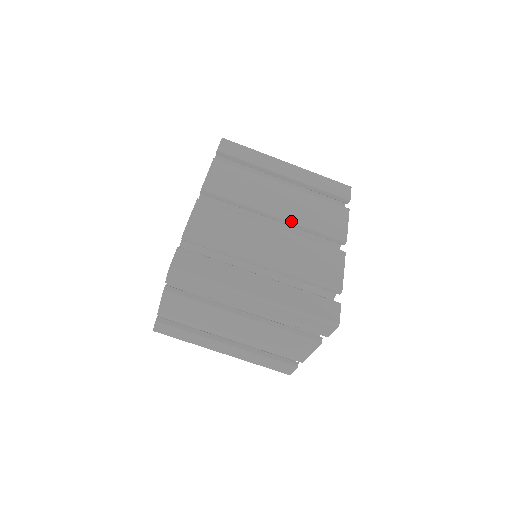
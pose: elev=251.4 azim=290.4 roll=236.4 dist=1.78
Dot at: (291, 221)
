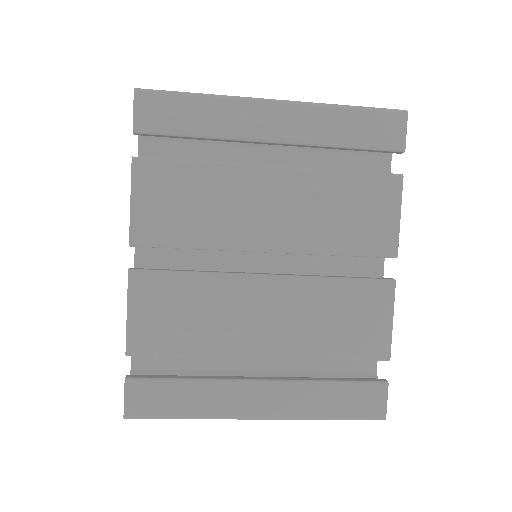
Dot at: (296, 252)
